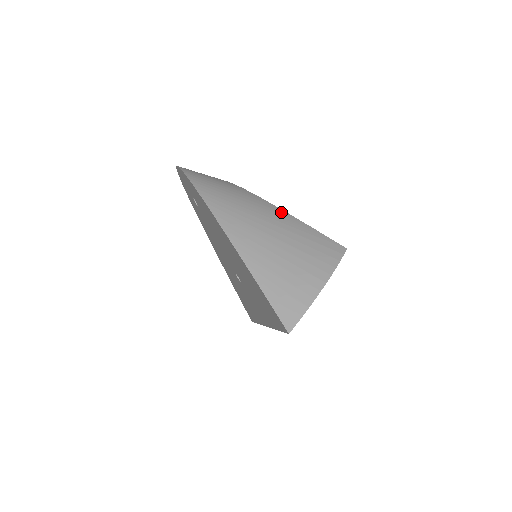
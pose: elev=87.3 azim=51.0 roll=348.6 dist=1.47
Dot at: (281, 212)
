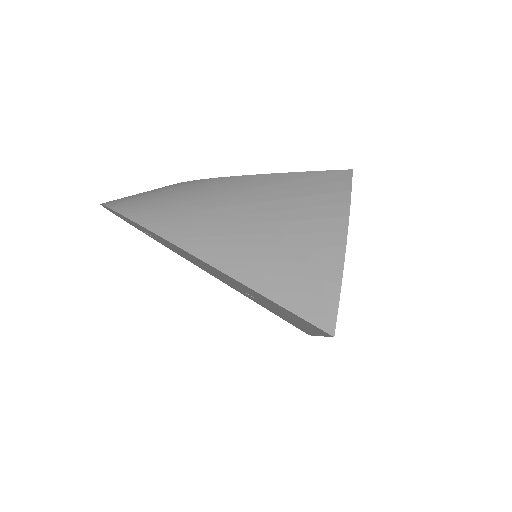
Dot at: (241, 179)
